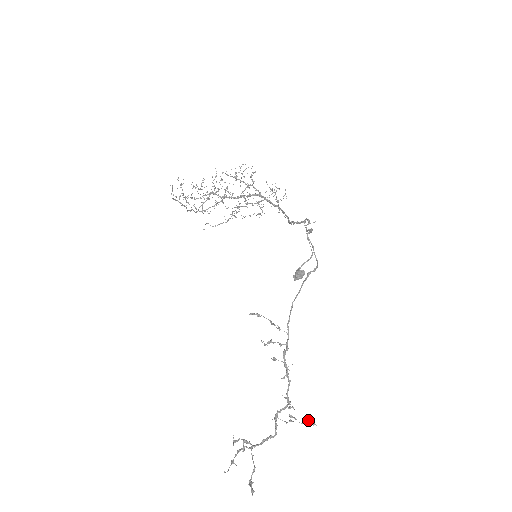
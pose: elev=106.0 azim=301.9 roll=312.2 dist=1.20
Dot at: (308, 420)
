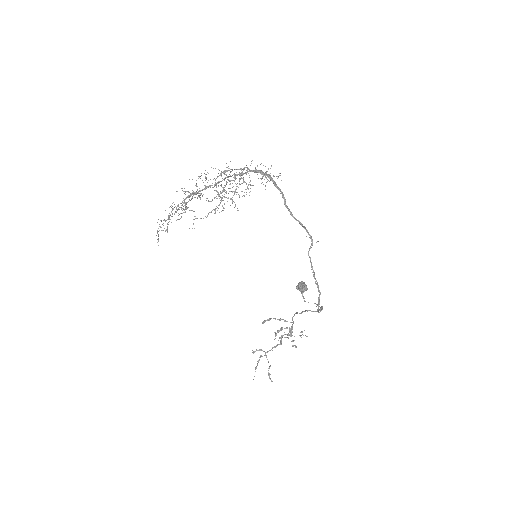
Dot at: occluded
